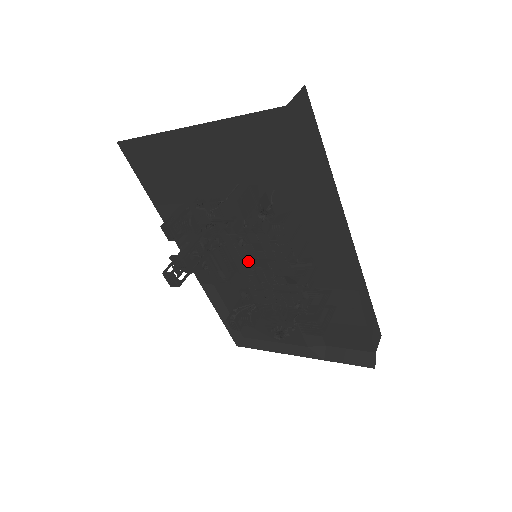
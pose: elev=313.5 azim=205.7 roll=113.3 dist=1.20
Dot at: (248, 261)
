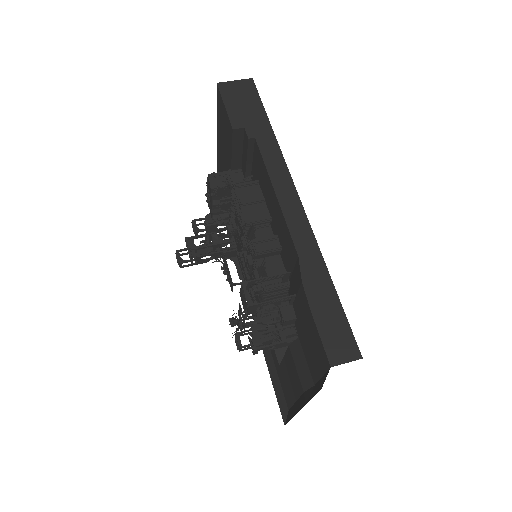
Dot at: (240, 253)
